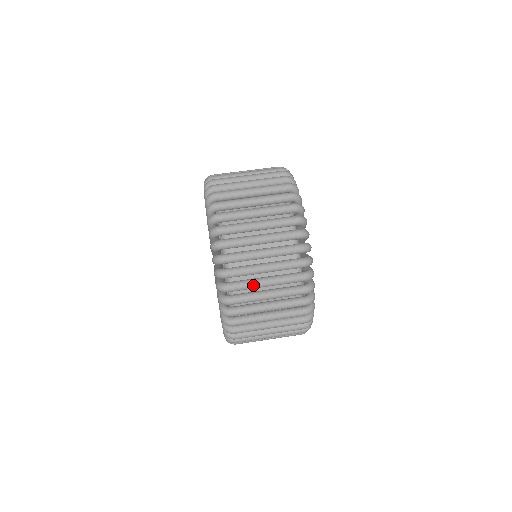
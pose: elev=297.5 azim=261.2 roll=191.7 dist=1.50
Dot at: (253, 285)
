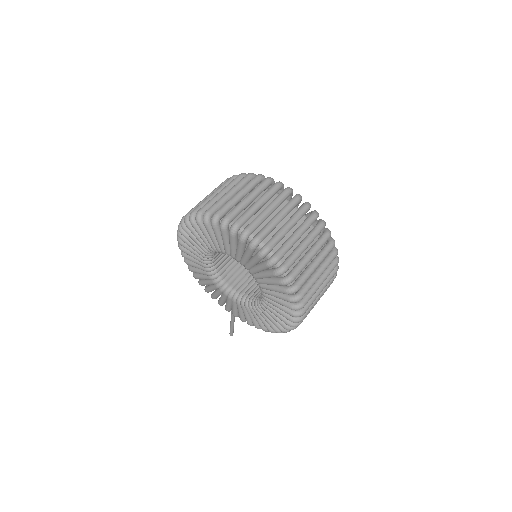
Dot at: (311, 273)
